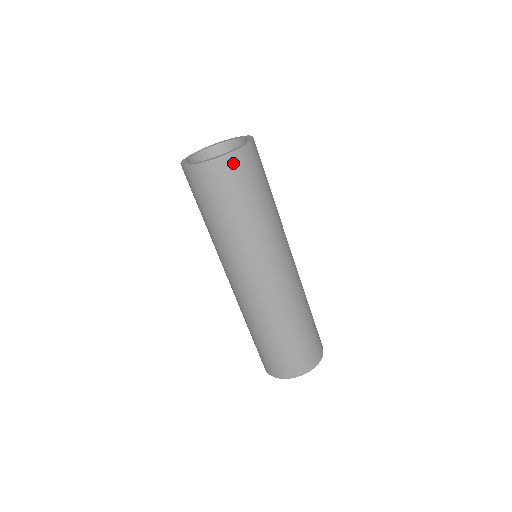
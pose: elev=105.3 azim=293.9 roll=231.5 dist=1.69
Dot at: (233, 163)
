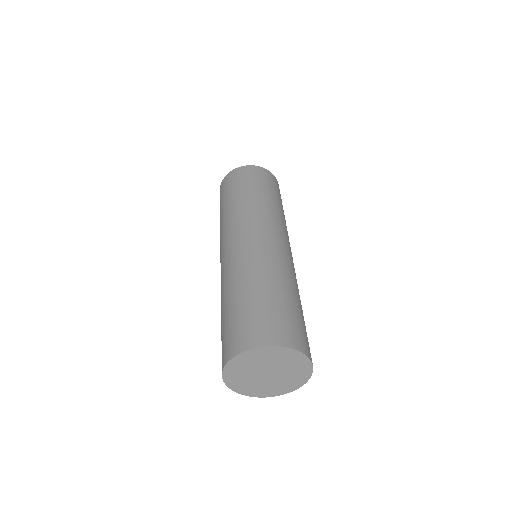
Dot at: (255, 170)
